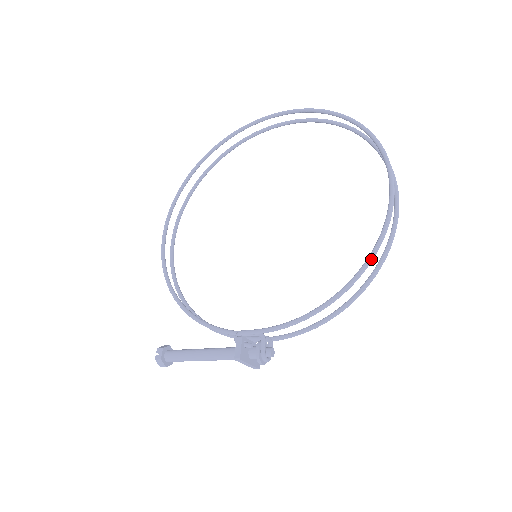
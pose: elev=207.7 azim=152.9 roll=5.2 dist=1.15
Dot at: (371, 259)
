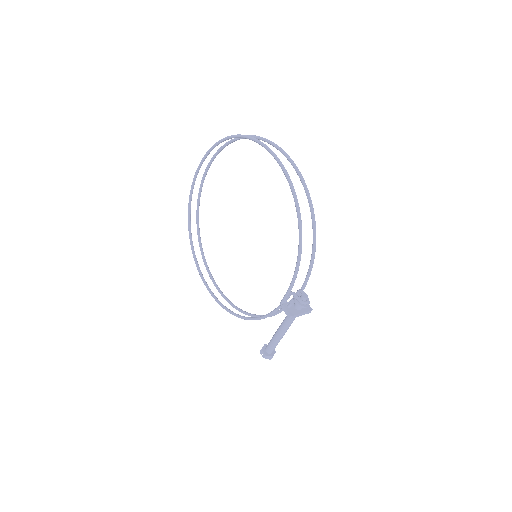
Dot at: (296, 202)
